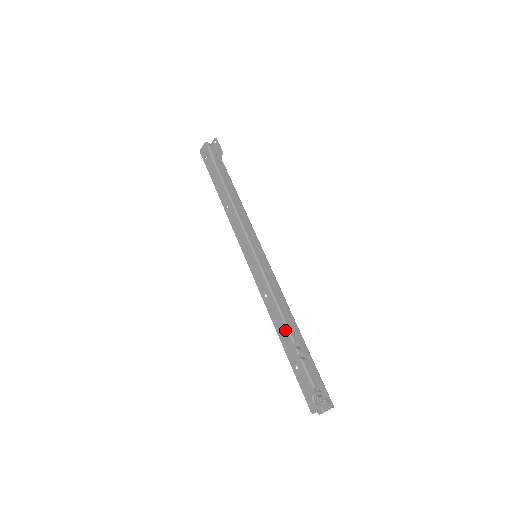
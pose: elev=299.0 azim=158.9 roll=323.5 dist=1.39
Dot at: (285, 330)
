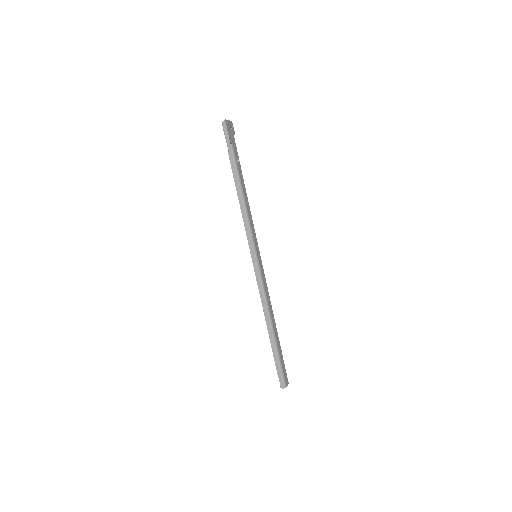
Dot at: occluded
